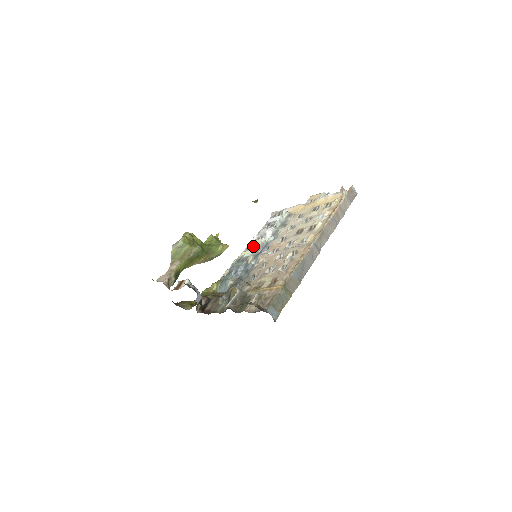
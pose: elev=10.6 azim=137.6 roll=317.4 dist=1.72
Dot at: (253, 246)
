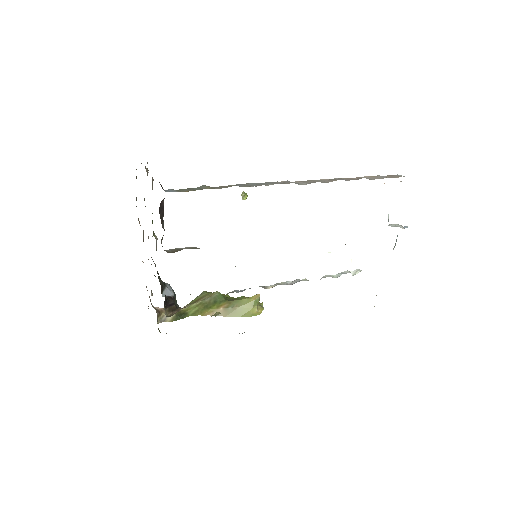
Dot at: occluded
